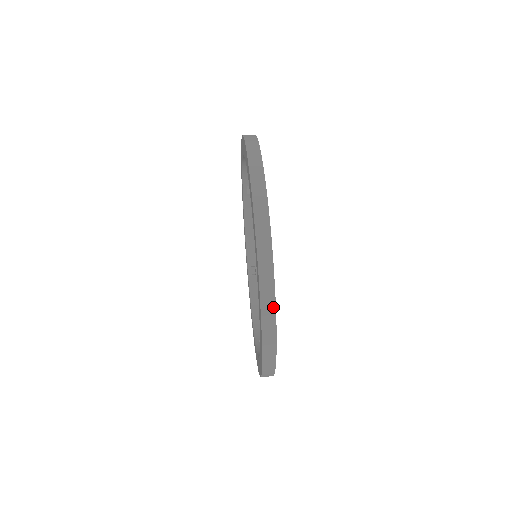
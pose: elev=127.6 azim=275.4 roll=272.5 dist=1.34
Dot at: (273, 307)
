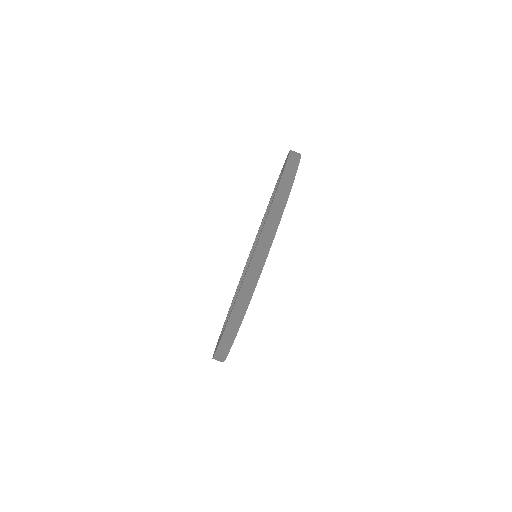
Dot at: (232, 339)
